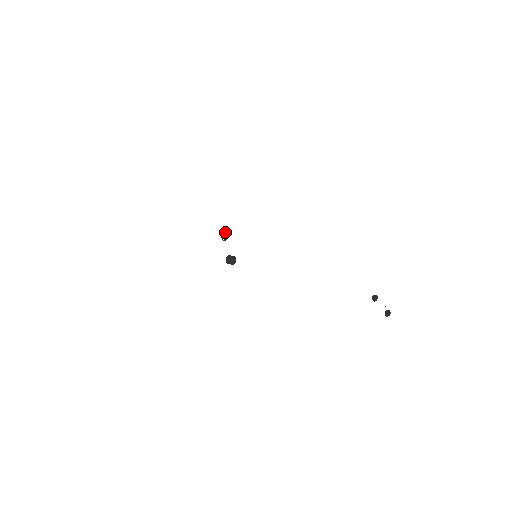
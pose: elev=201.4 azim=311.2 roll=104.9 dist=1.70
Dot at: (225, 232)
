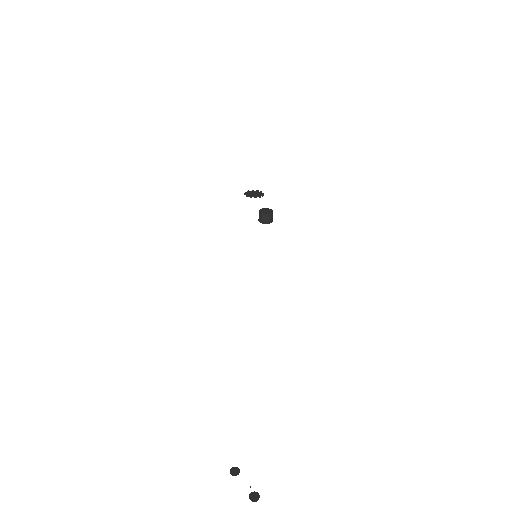
Dot at: (254, 191)
